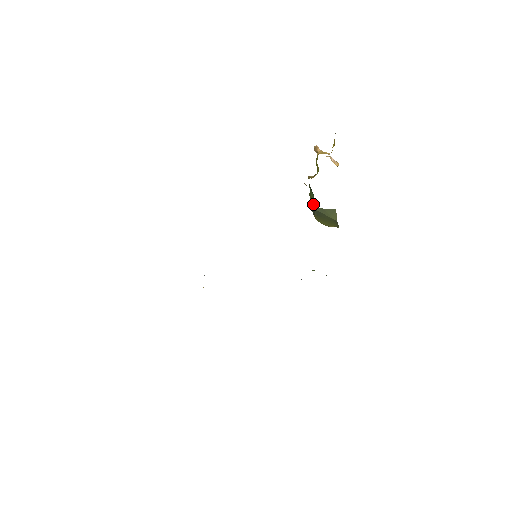
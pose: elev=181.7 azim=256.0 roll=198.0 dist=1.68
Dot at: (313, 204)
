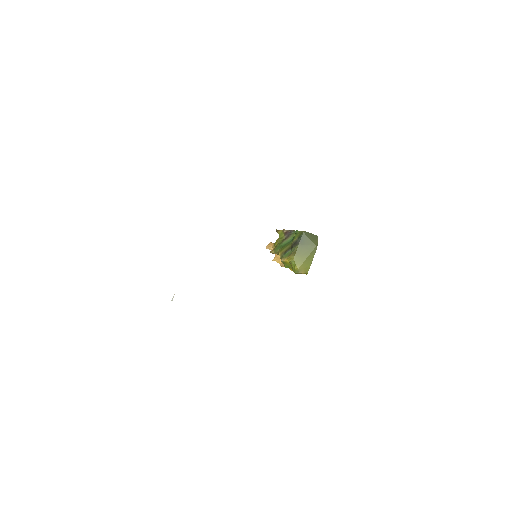
Dot at: (301, 231)
